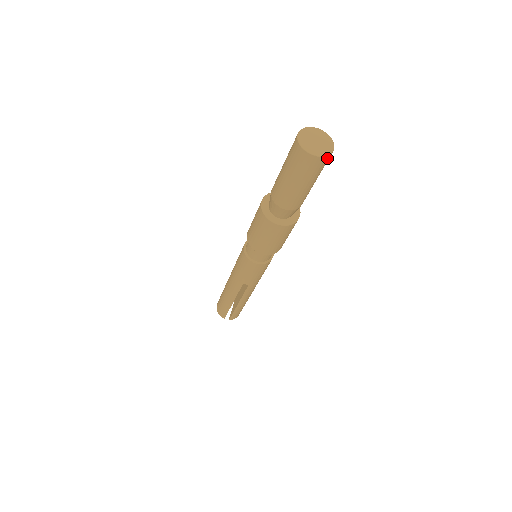
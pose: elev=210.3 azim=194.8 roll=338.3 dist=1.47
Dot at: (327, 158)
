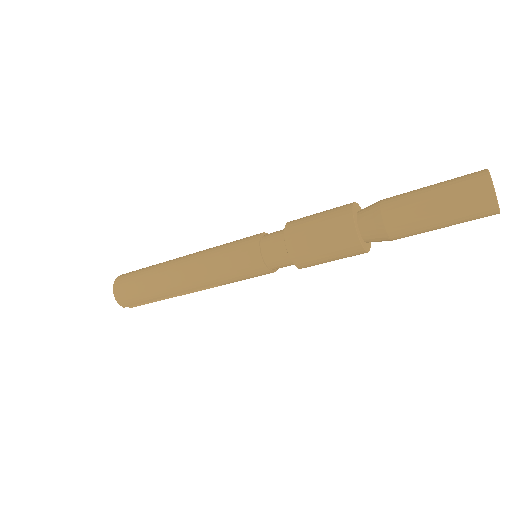
Dot at: occluded
